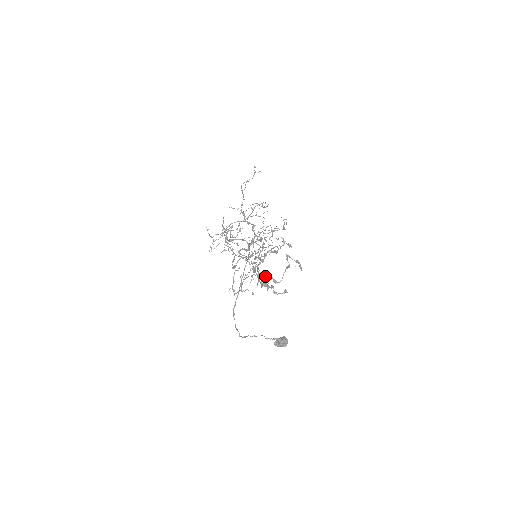
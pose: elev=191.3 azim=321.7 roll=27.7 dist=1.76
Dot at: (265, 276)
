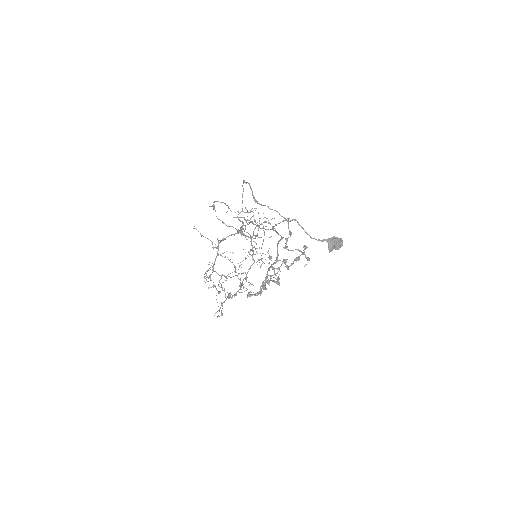
Dot at: (279, 278)
